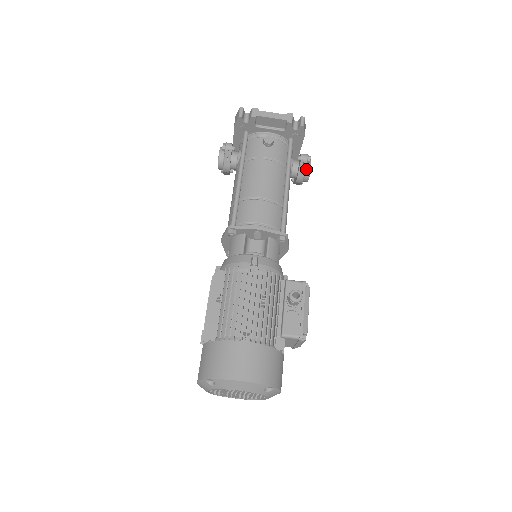
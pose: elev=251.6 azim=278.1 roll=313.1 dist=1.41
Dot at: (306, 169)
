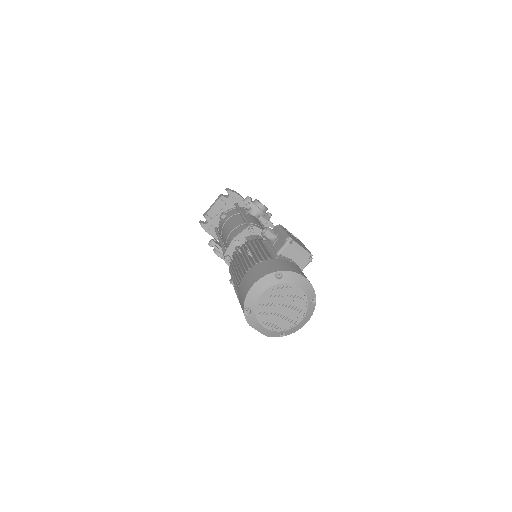
Dot at: (255, 203)
